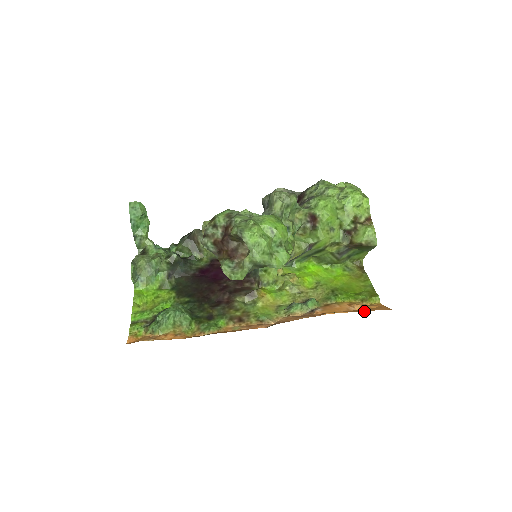
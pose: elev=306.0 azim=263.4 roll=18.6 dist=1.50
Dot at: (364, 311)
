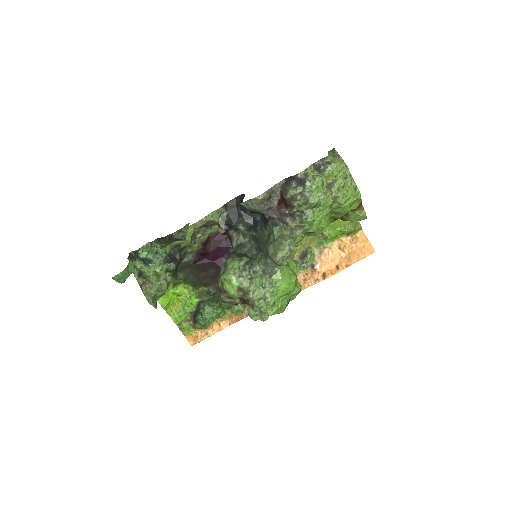
Dot at: (355, 262)
